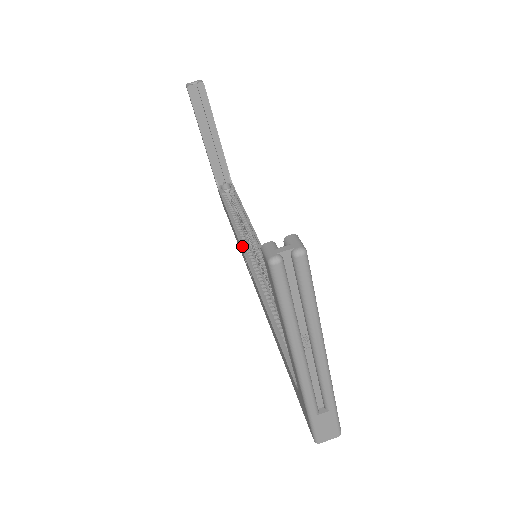
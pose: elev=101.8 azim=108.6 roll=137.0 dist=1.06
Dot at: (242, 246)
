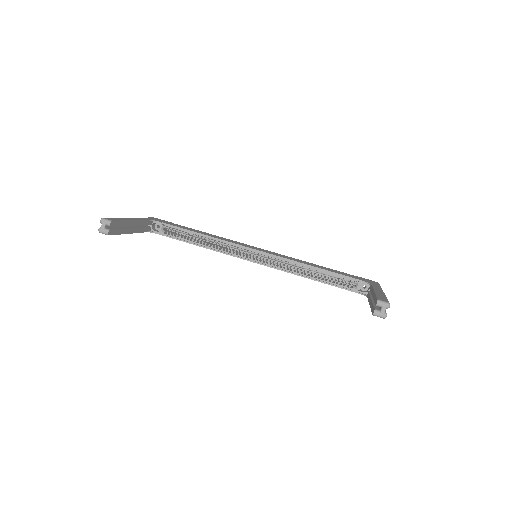
Dot at: (240, 258)
